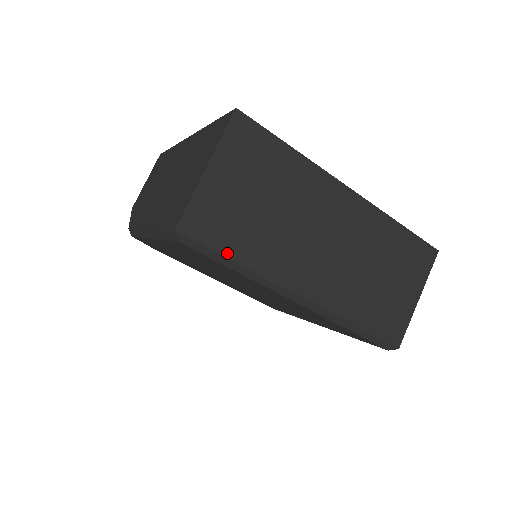
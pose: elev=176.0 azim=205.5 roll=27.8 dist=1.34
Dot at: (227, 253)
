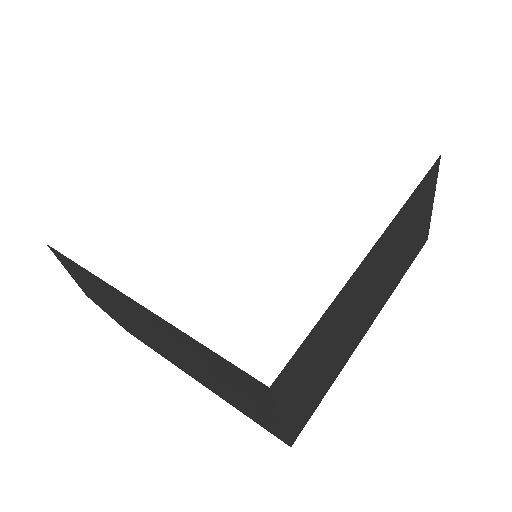
Dot at: (321, 399)
